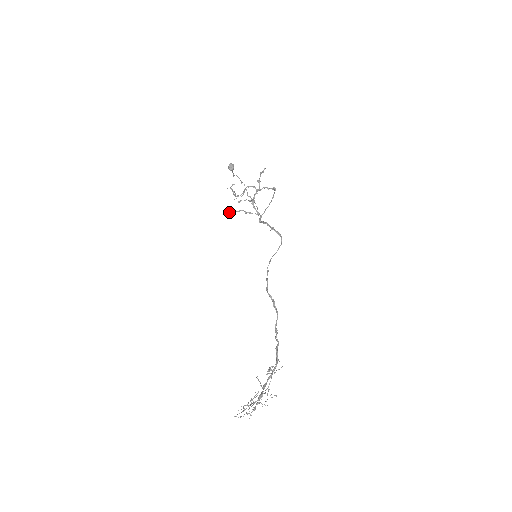
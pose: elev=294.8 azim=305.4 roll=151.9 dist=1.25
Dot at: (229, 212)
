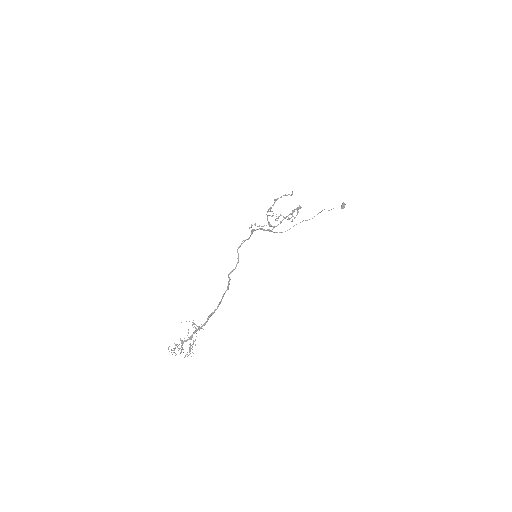
Dot at: (258, 226)
